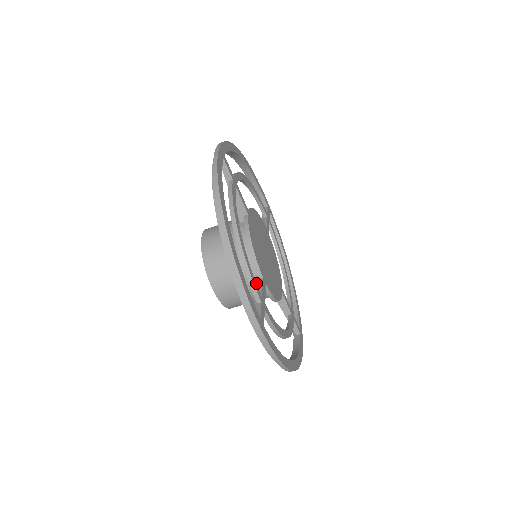
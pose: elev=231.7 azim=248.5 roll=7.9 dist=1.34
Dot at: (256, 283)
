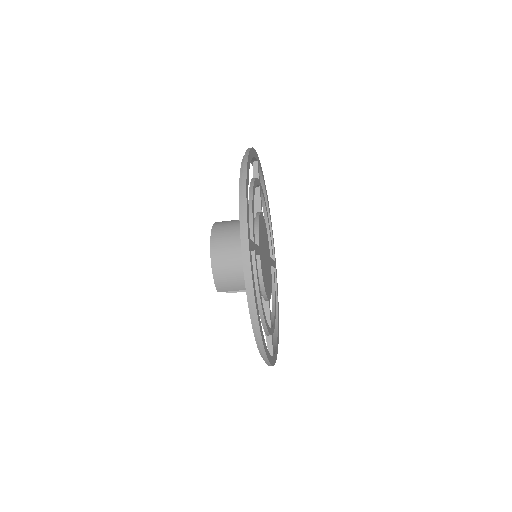
Dot at: occluded
